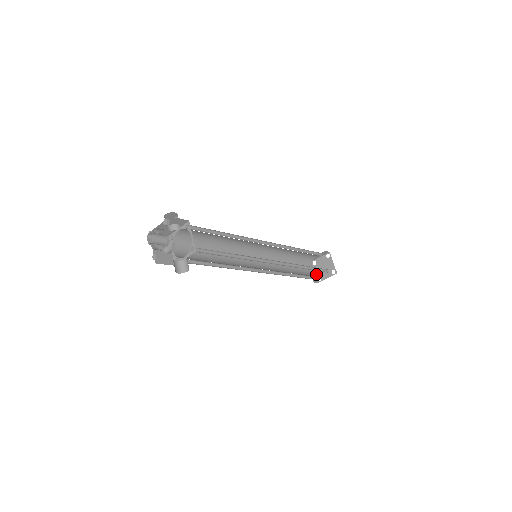
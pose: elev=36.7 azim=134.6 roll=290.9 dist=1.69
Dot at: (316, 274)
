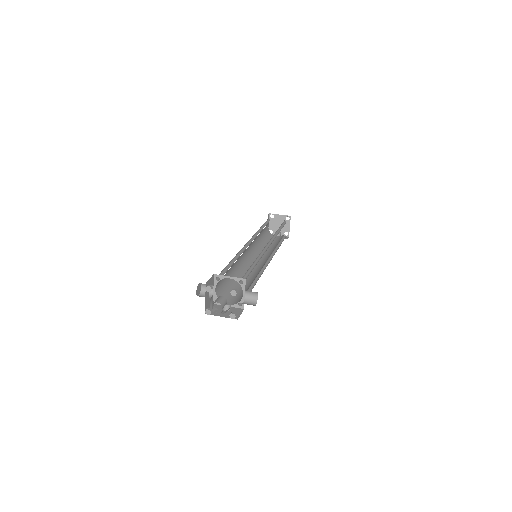
Dot at: (281, 235)
